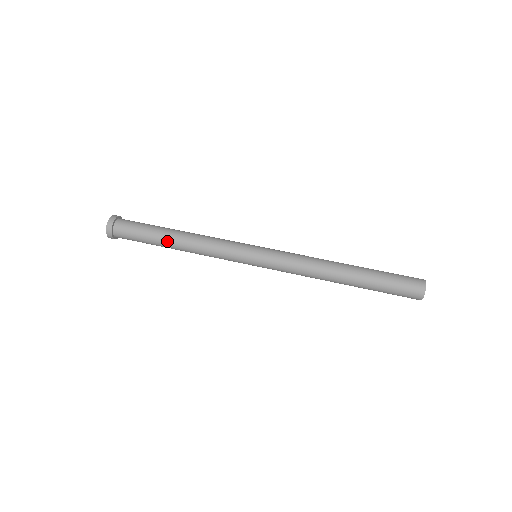
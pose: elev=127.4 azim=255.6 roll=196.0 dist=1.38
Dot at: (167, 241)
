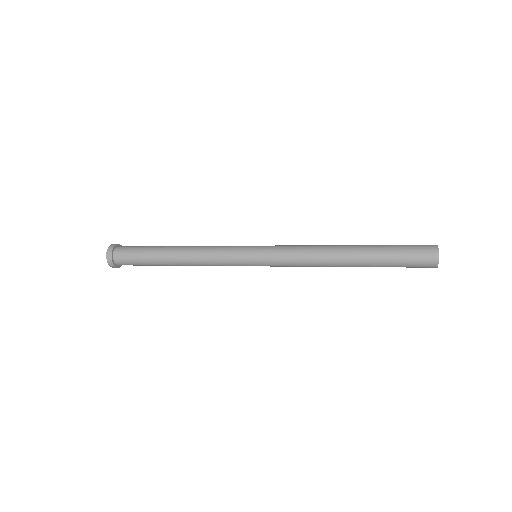
Dot at: (169, 246)
